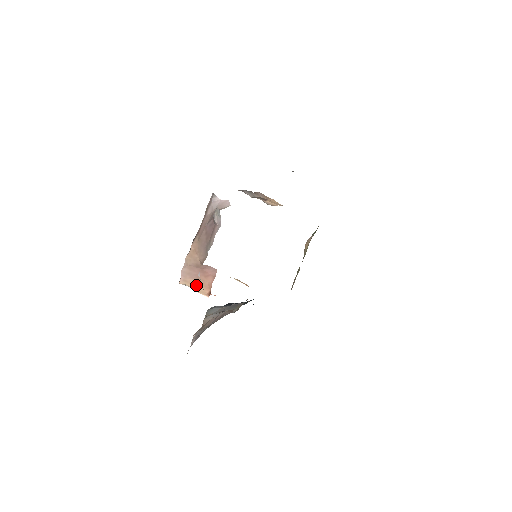
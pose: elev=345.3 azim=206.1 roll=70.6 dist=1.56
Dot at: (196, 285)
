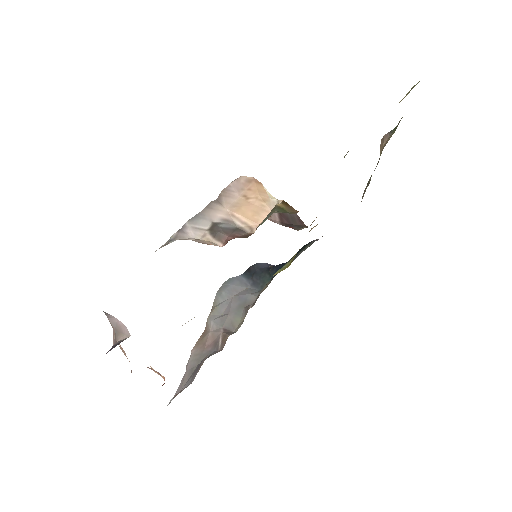
Dot at: occluded
